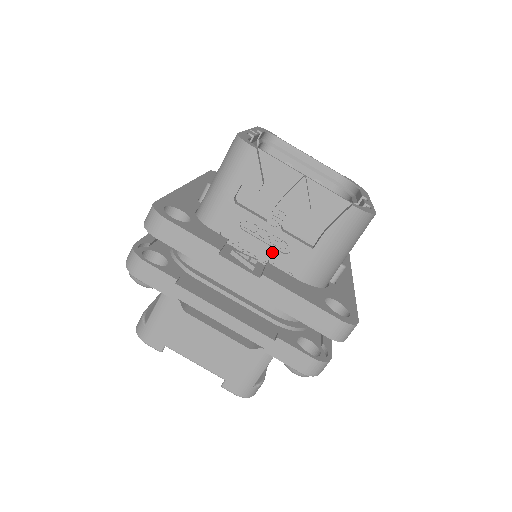
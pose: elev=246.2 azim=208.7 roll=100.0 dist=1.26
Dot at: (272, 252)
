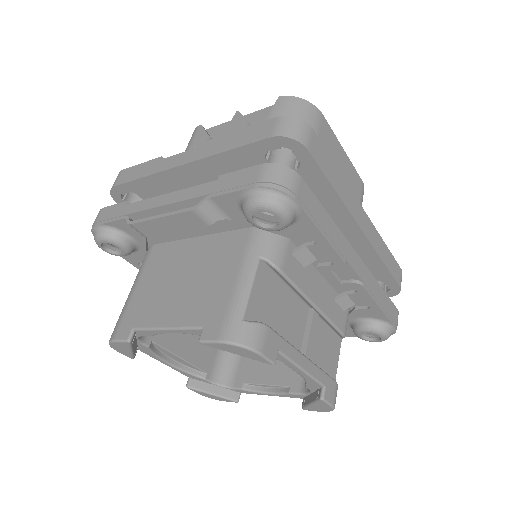
Dot at: occluded
